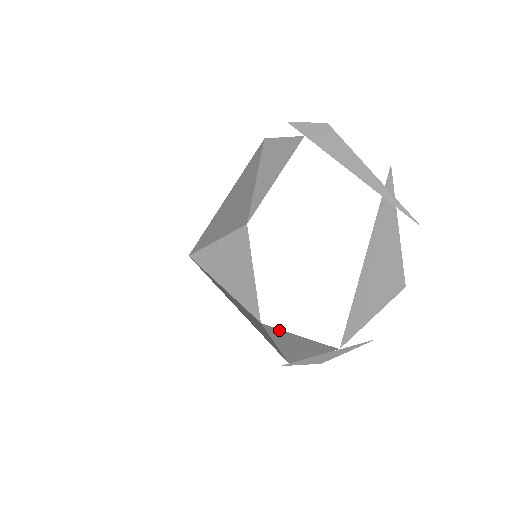
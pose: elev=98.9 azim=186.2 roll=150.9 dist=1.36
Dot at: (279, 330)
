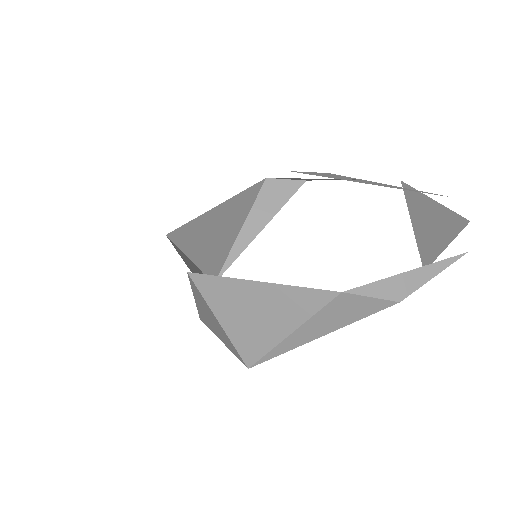
Dot at: occluded
